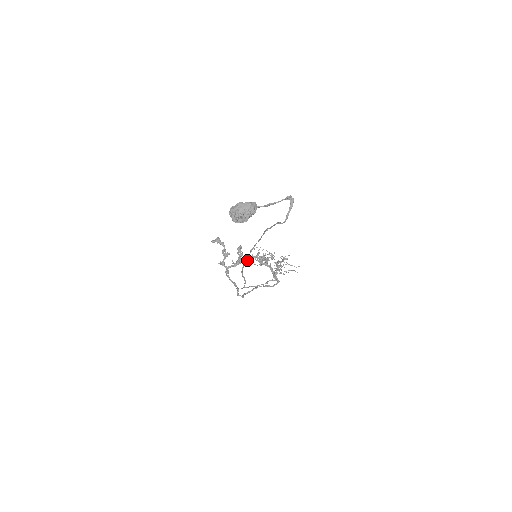
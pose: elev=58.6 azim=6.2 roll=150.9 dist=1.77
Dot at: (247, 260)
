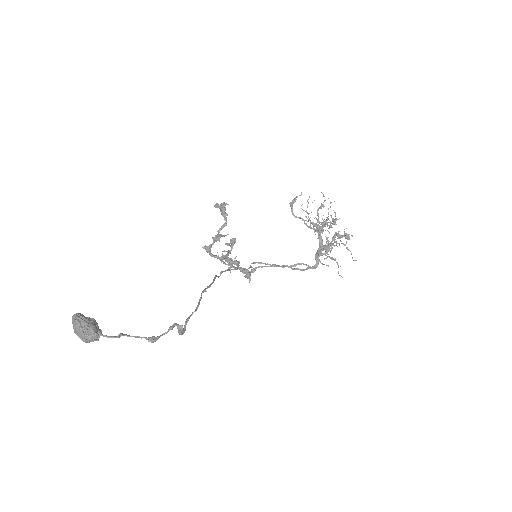
Dot at: (217, 276)
